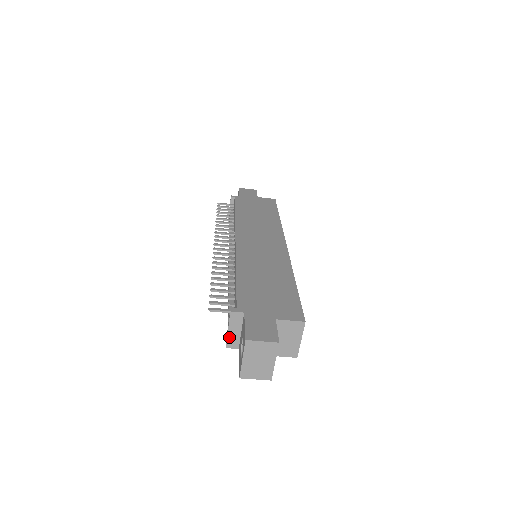
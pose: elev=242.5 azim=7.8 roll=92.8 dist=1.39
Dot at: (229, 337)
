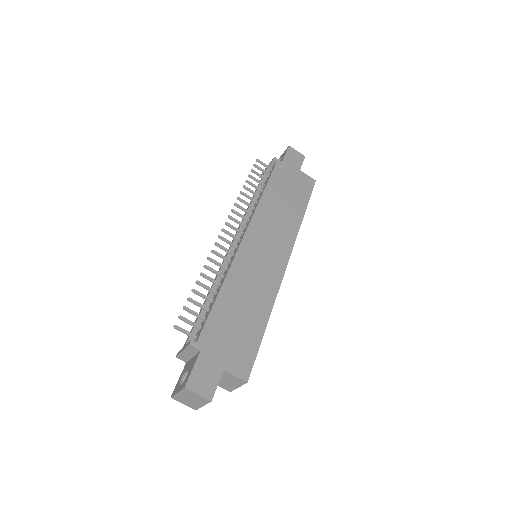
Dot at: (181, 354)
